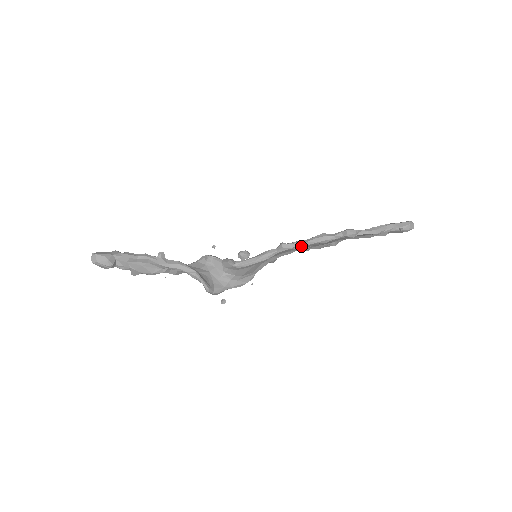
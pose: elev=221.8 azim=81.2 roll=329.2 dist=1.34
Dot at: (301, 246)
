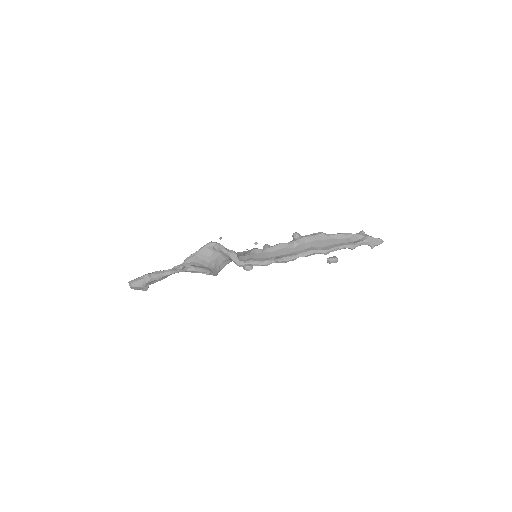
Dot at: (293, 260)
